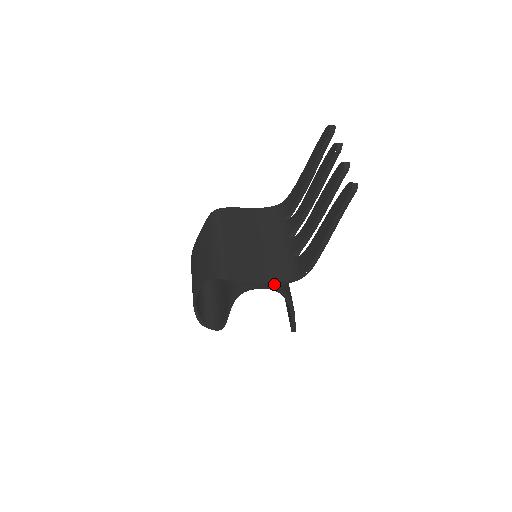
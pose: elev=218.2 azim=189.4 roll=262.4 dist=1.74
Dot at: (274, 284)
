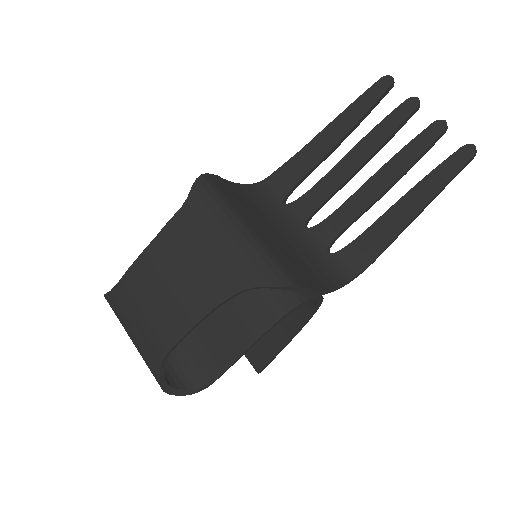
Dot at: (328, 292)
